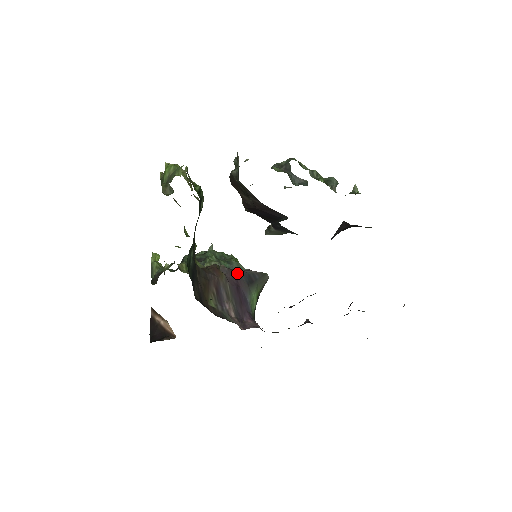
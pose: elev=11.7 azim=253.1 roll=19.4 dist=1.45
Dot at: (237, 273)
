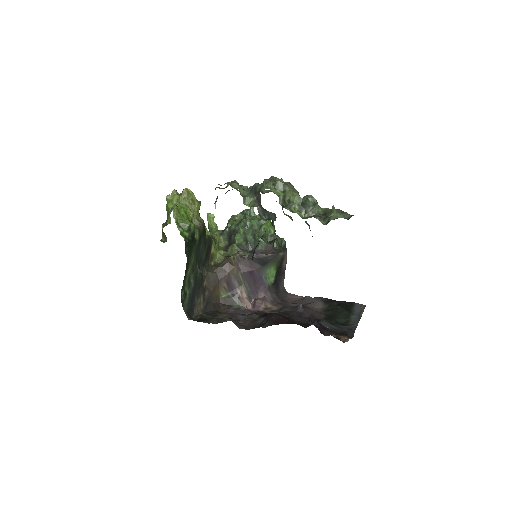
Dot at: (250, 259)
